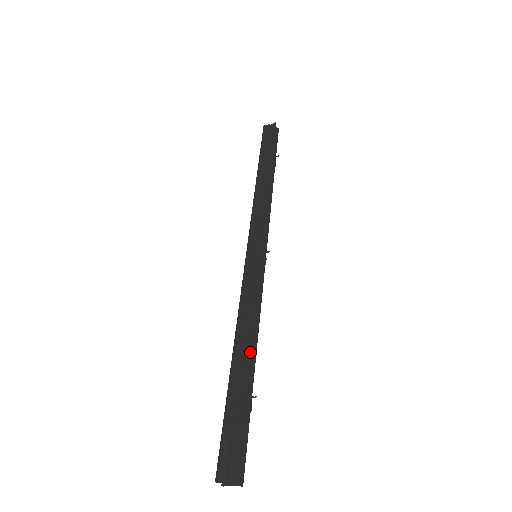
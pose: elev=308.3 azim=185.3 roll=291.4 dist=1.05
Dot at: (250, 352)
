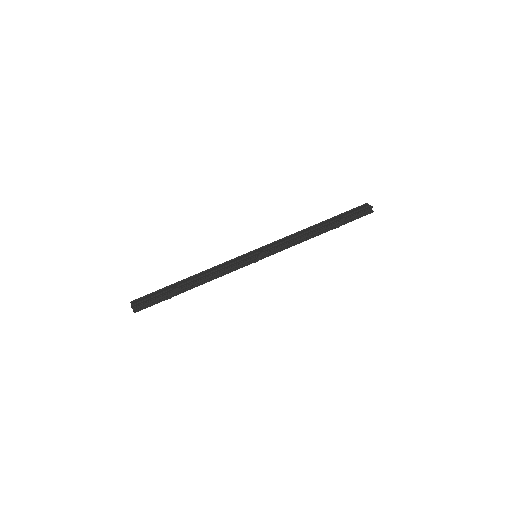
Dot at: (193, 281)
